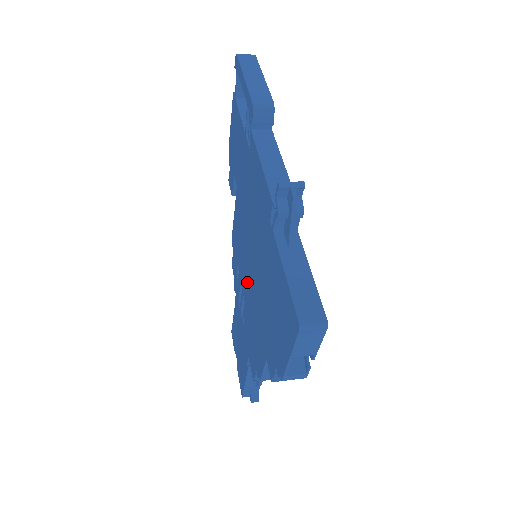
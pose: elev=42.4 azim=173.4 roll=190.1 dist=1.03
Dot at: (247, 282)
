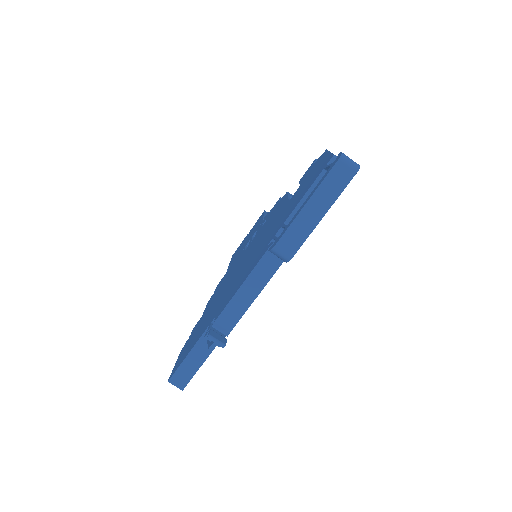
Dot at: occluded
